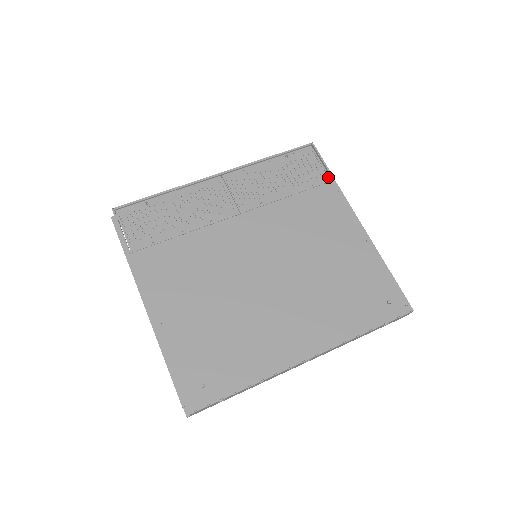
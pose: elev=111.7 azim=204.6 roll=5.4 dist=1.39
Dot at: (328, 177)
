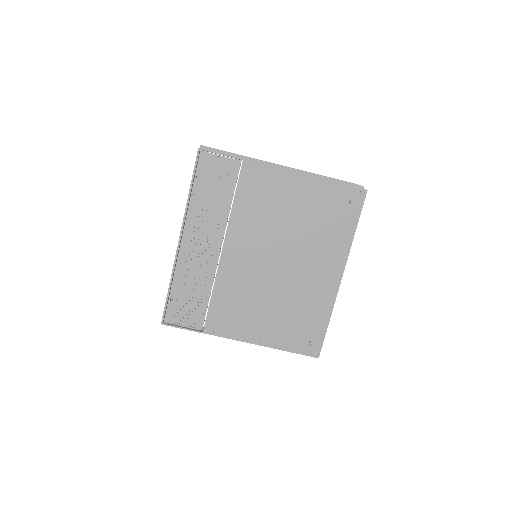
Dot at: (236, 161)
